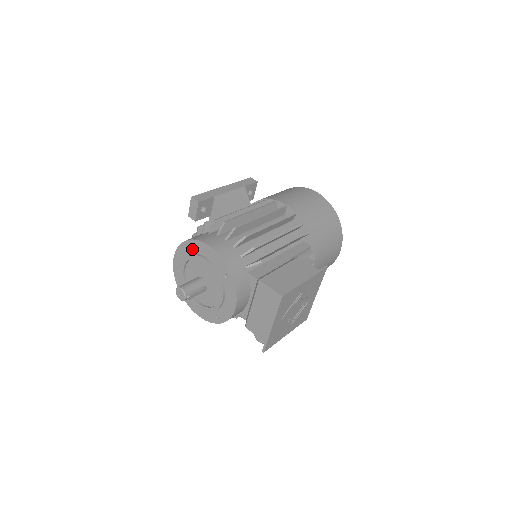
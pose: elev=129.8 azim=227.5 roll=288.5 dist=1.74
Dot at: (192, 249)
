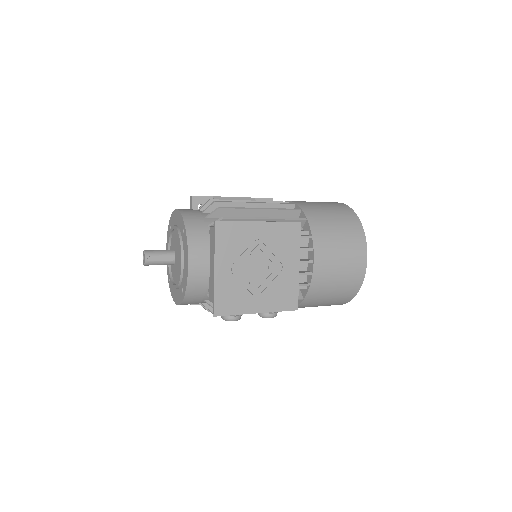
Dot at: (171, 226)
